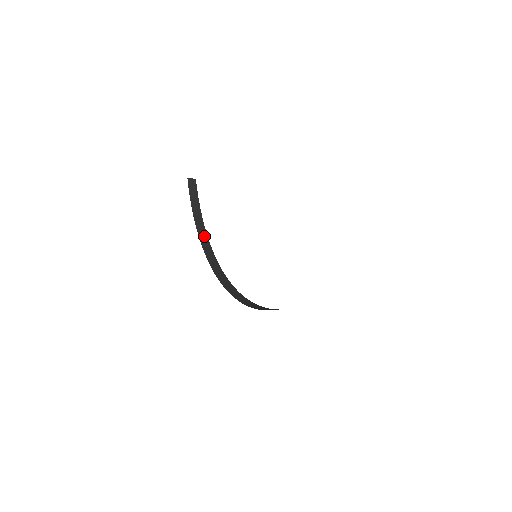
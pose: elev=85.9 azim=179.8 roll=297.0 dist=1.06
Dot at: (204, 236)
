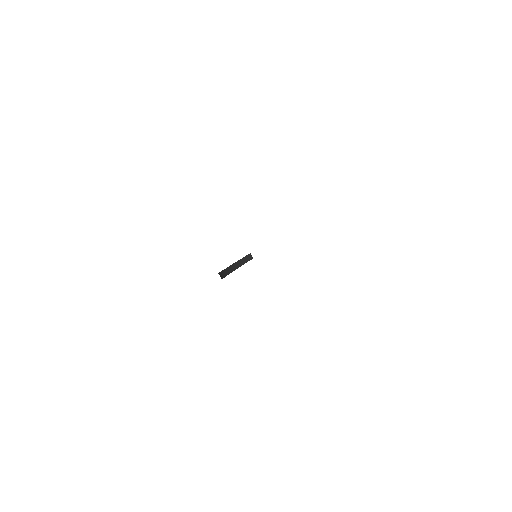
Dot at: (230, 271)
